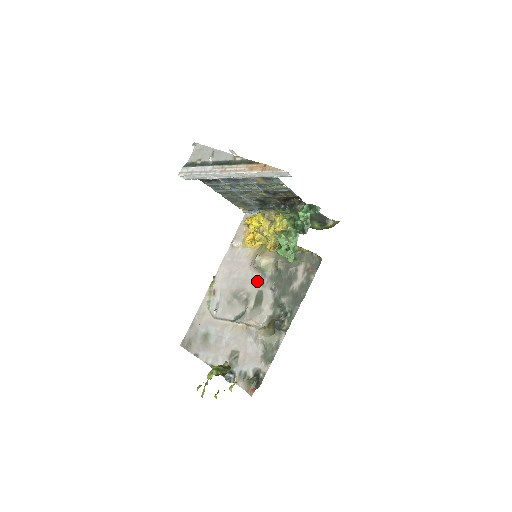
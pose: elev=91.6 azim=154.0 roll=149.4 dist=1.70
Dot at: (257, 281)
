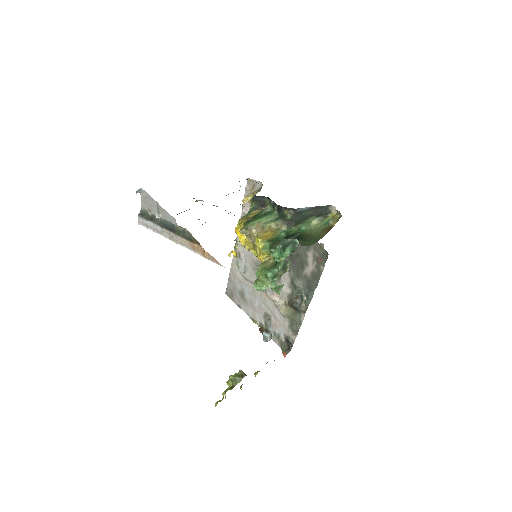
Dot at: occluded
